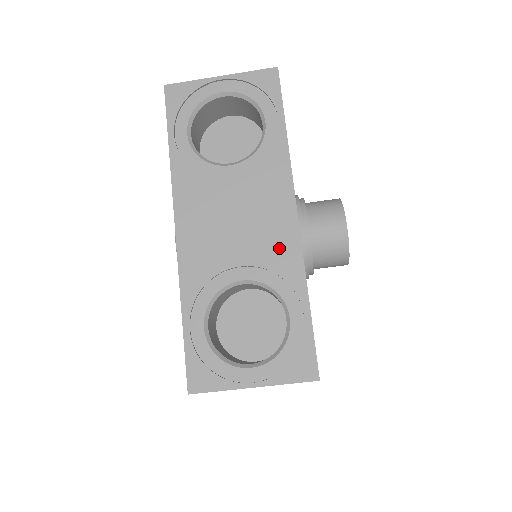
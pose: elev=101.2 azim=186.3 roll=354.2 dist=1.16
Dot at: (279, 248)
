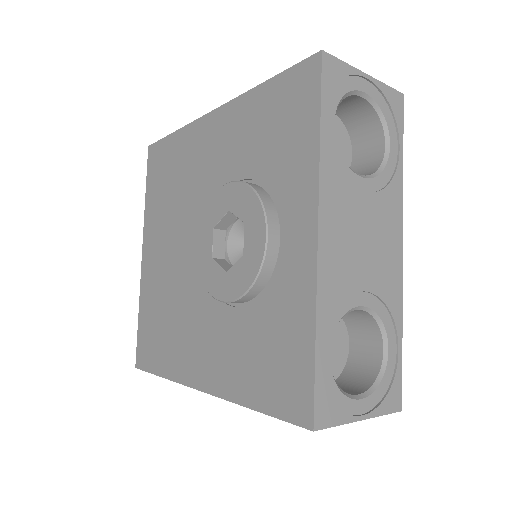
Dot at: (390, 279)
